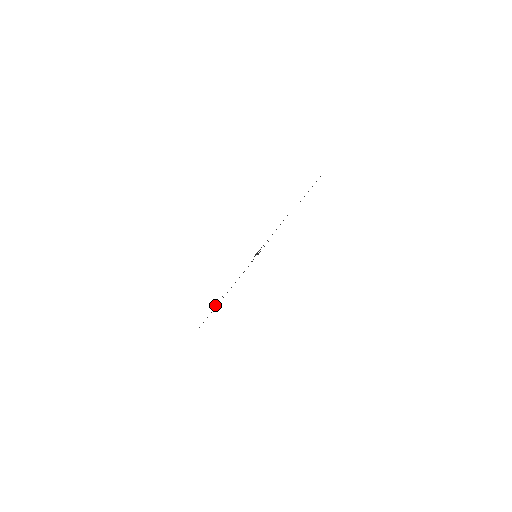
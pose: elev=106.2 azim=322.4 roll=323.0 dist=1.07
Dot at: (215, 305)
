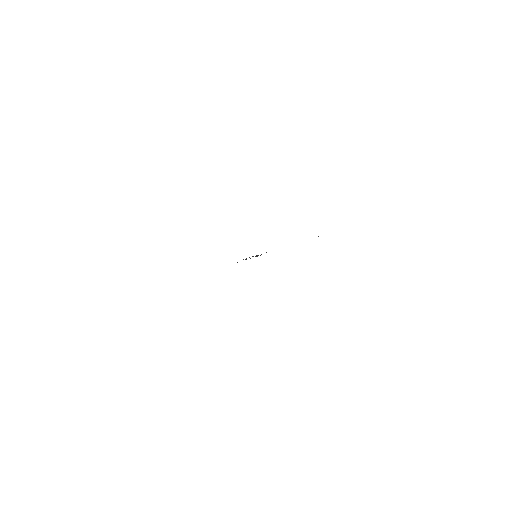
Dot at: occluded
